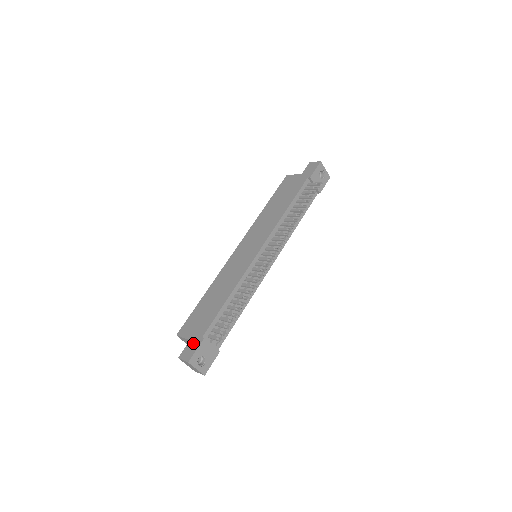
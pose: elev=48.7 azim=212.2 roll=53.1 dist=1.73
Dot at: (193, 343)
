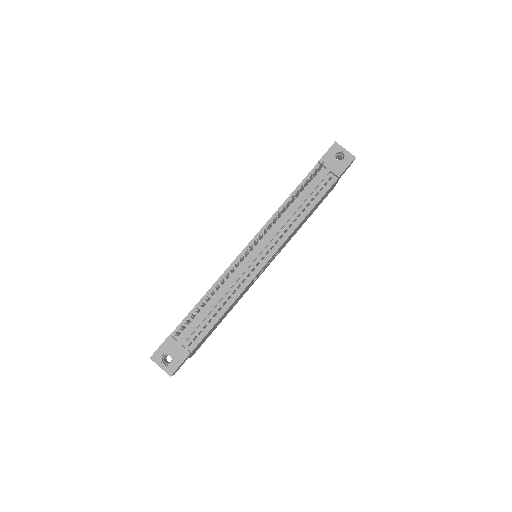
Dot at: occluded
